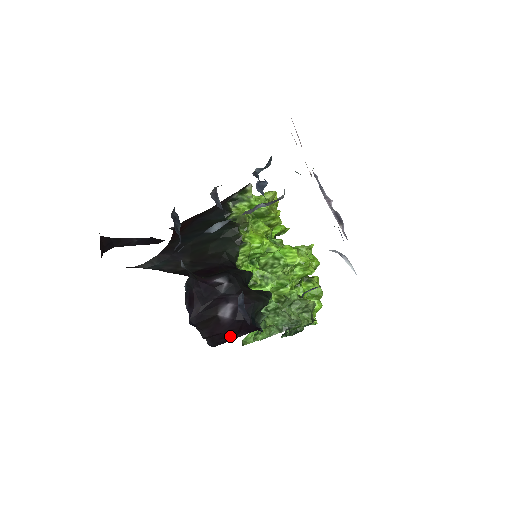
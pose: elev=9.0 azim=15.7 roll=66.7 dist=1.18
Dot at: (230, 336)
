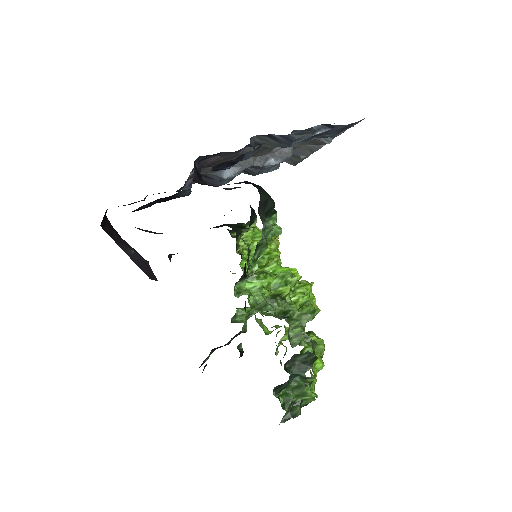
Dot at: occluded
